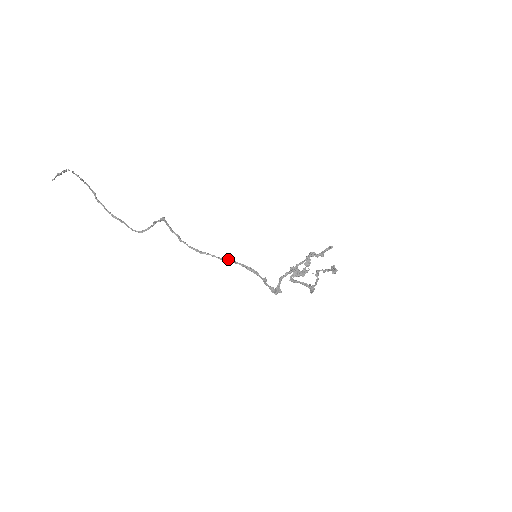
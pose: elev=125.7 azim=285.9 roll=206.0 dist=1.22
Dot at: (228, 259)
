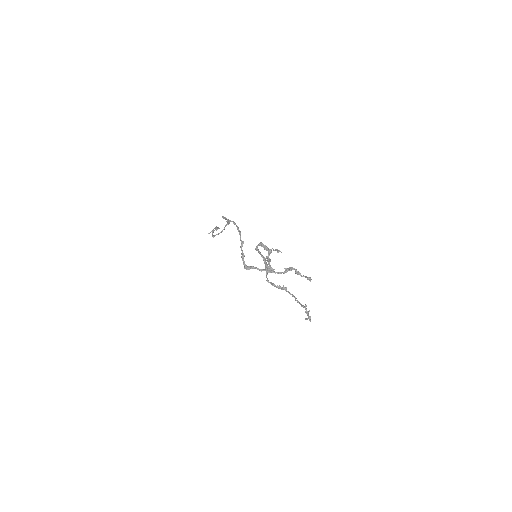
Dot at: (233, 221)
